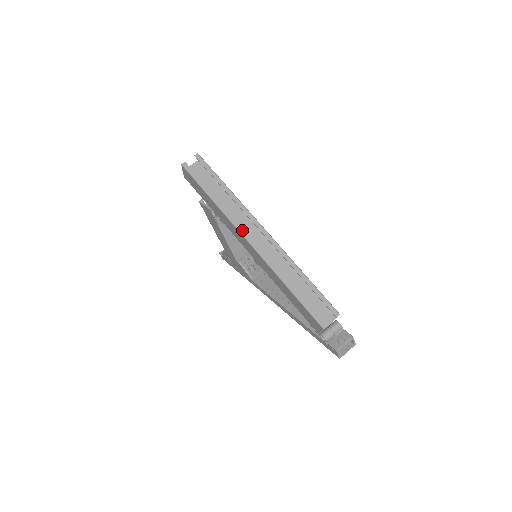
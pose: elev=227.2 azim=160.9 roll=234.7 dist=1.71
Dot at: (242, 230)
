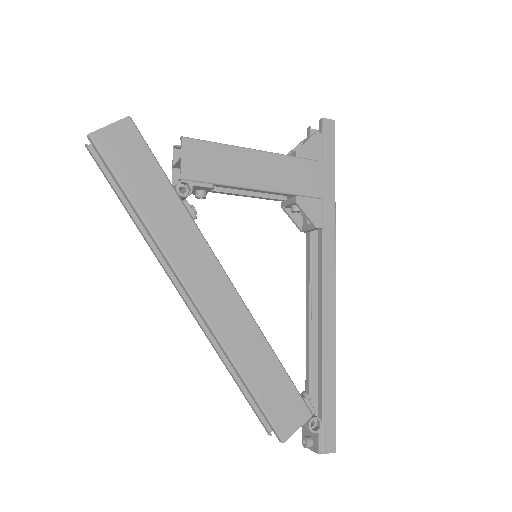
Dot at: (171, 281)
